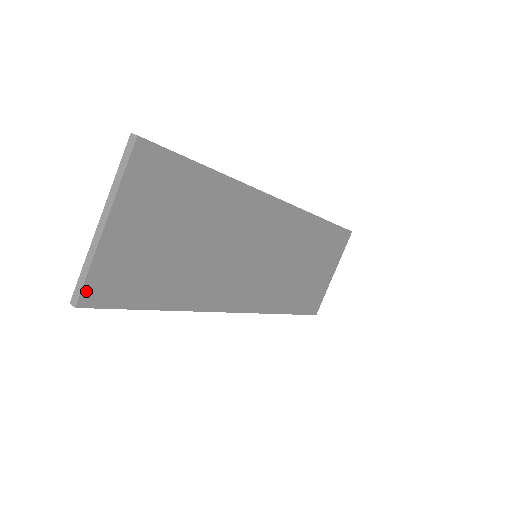
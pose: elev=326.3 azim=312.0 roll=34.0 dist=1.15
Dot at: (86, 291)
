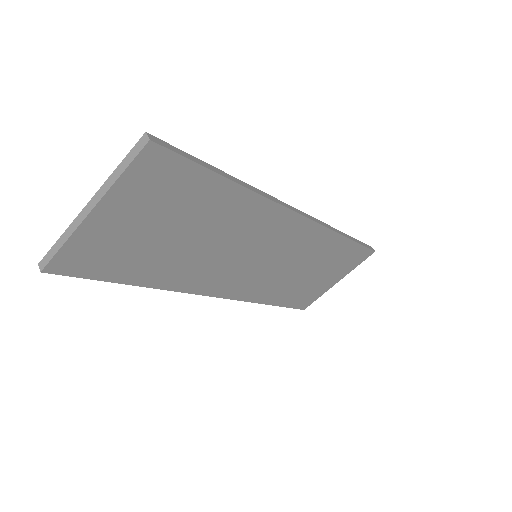
Dot at: (56, 261)
